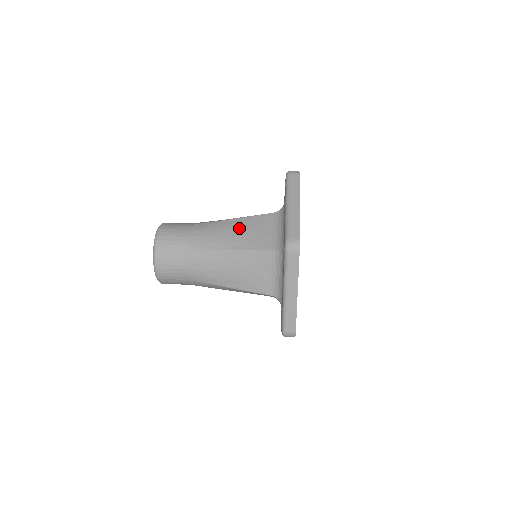
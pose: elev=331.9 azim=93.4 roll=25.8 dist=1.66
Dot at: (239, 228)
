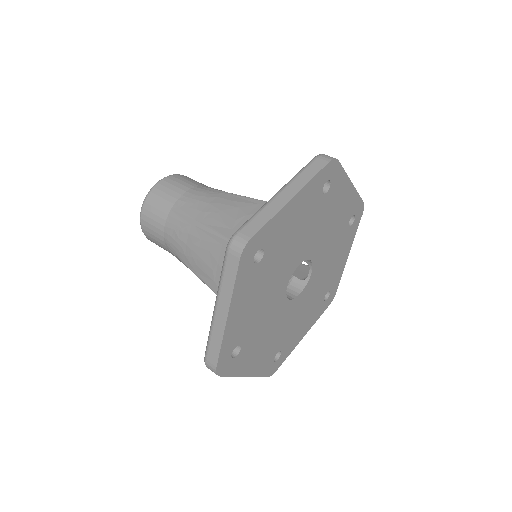
Dot at: (208, 252)
